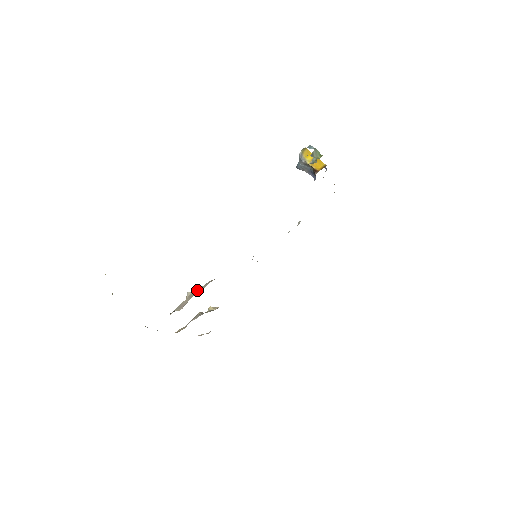
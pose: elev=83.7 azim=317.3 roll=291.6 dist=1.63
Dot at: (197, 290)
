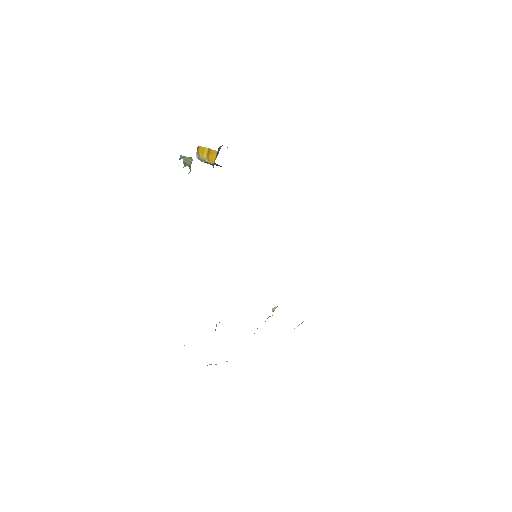
Dot at: occluded
